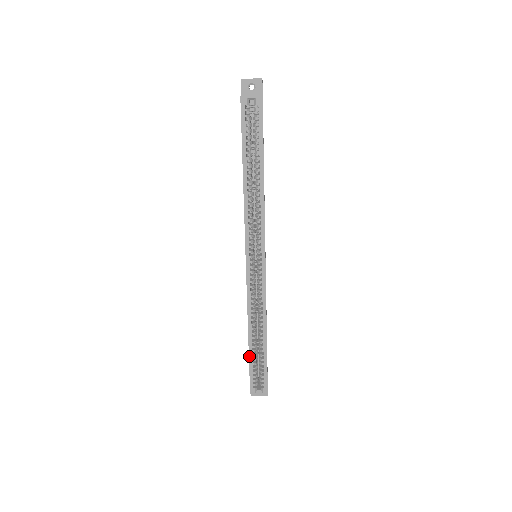
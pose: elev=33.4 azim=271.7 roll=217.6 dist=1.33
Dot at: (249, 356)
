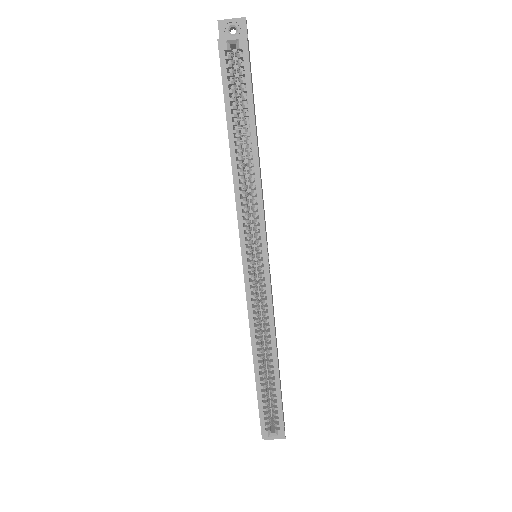
Dot at: (256, 388)
